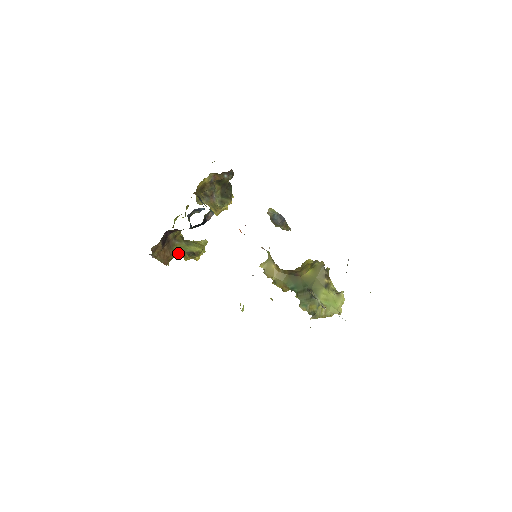
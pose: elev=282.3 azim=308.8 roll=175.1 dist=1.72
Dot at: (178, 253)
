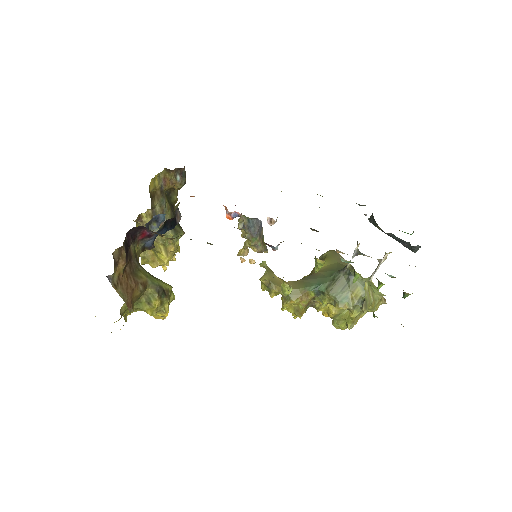
Dot at: (144, 286)
